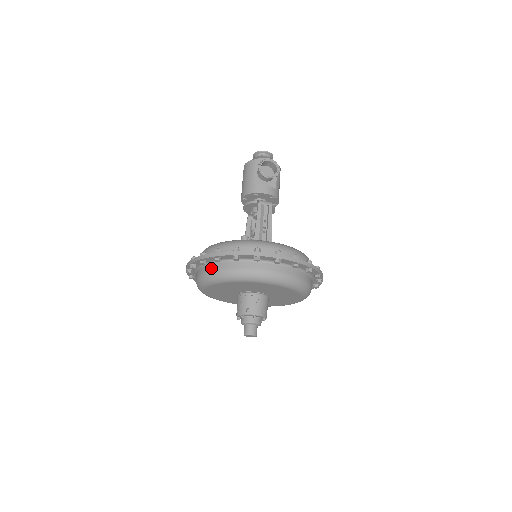
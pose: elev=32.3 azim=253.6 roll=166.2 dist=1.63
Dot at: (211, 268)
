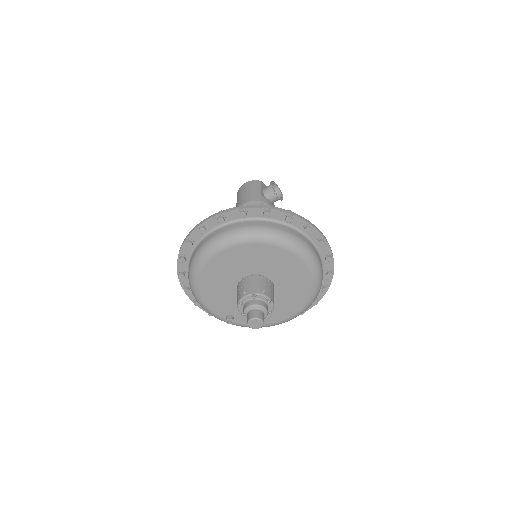
Dot at: (250, 223)
